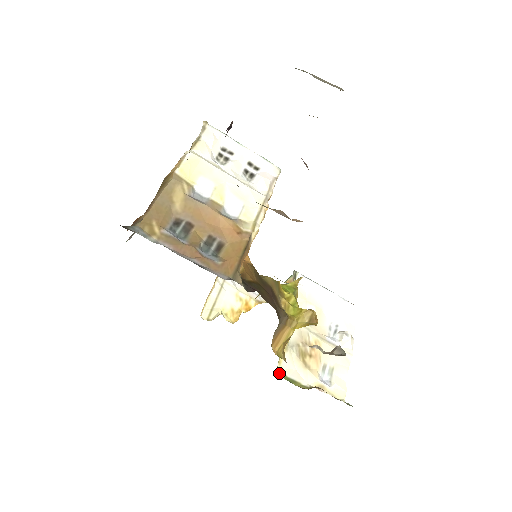
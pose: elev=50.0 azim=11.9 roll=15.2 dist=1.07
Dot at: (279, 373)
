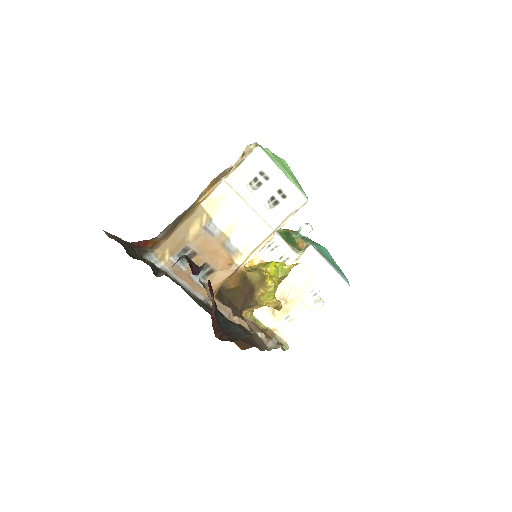
Dot at: occluded
